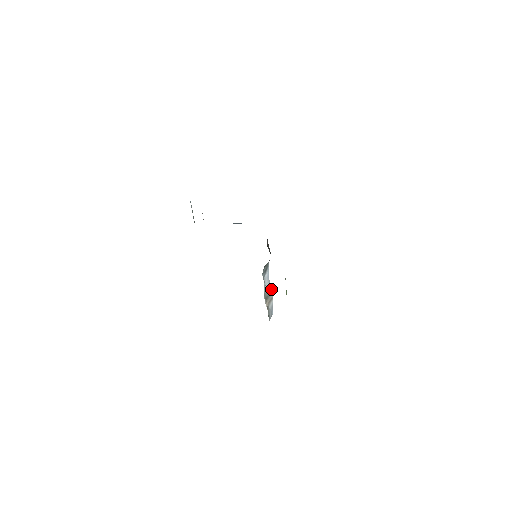
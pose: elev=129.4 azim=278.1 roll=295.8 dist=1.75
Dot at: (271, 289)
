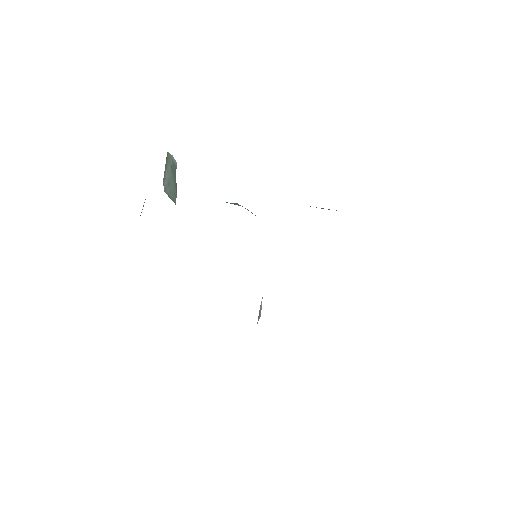
Dot at: (261, 304)
